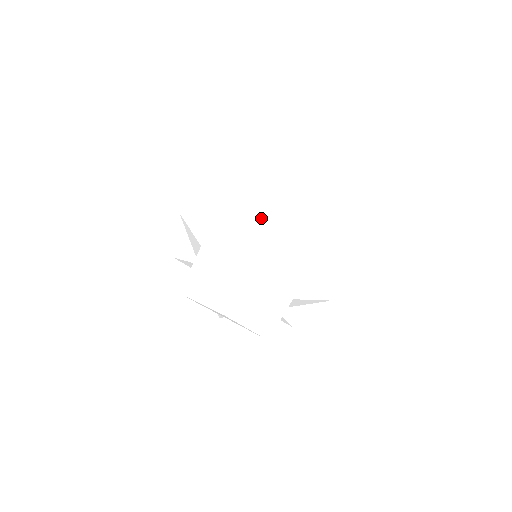
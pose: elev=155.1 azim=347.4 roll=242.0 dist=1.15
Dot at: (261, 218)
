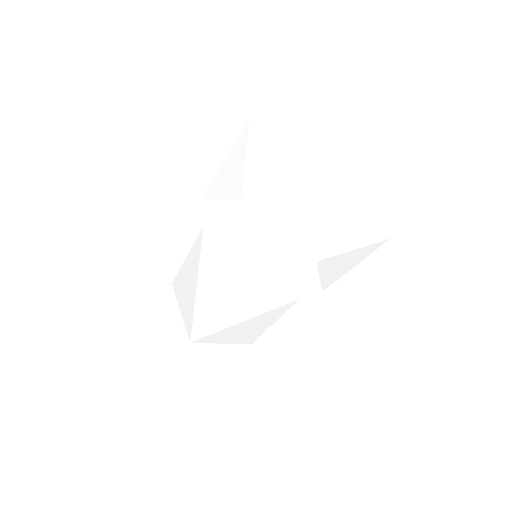
Dot at: (255, 233)
